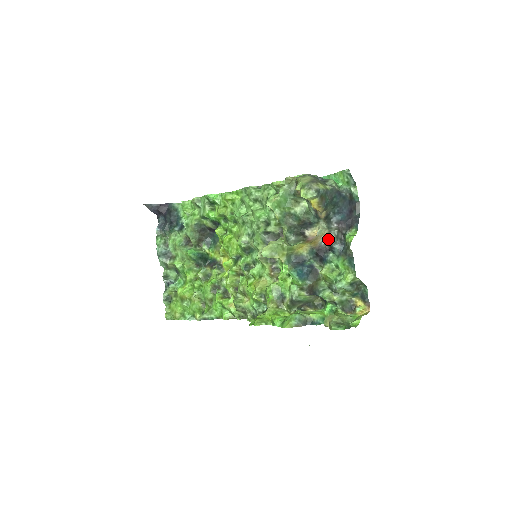
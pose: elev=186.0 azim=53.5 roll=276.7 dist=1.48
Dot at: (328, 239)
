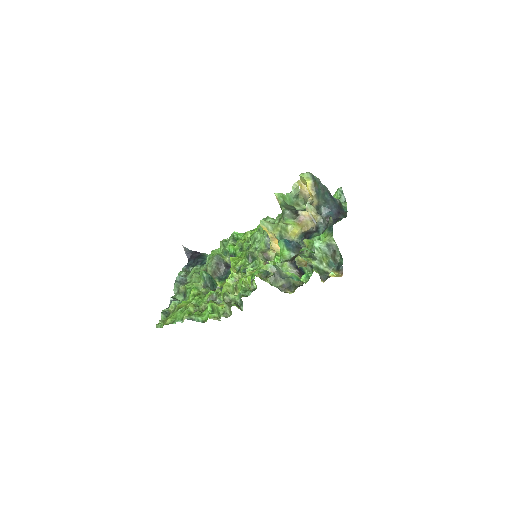
Dot at: (316, 220)
